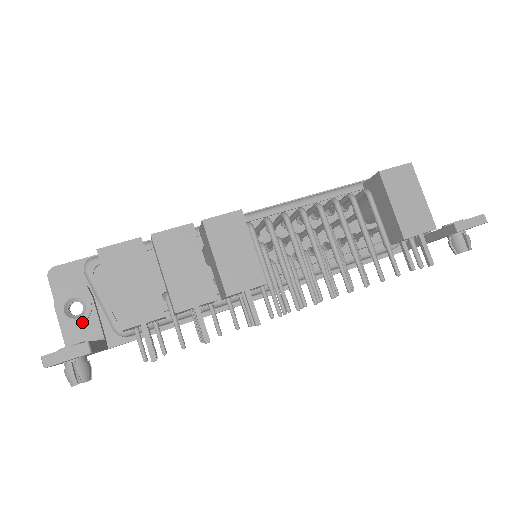
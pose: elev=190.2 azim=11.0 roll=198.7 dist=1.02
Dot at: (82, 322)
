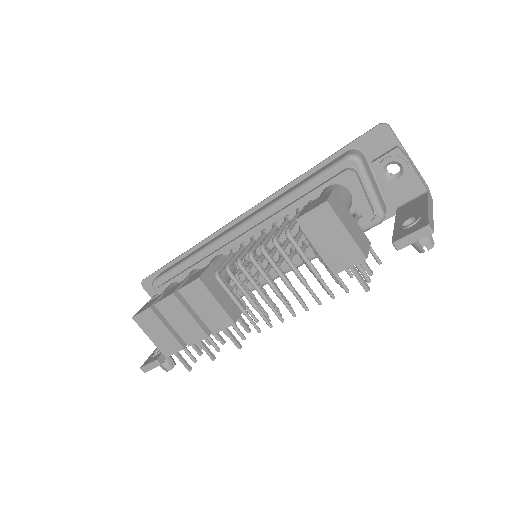
Dot at: occluded
